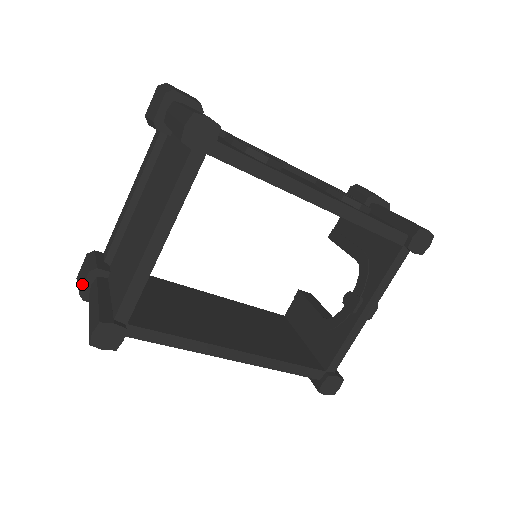
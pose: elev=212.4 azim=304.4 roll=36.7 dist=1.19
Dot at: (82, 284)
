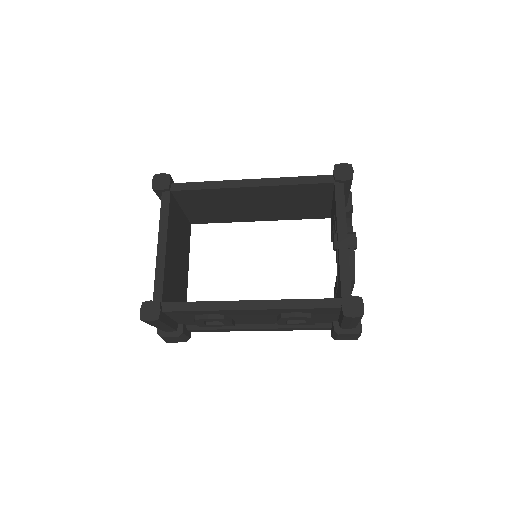
Dot at: occluded
